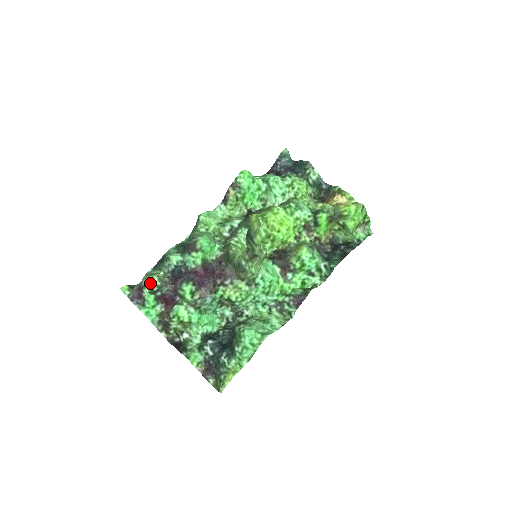
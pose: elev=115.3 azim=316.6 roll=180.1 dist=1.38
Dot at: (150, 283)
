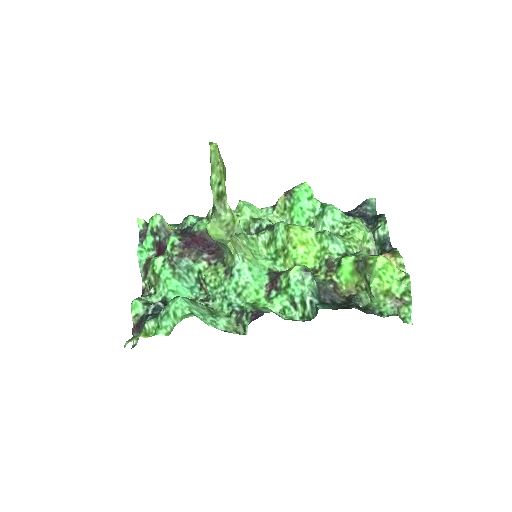
Dot at: (153, 220)
